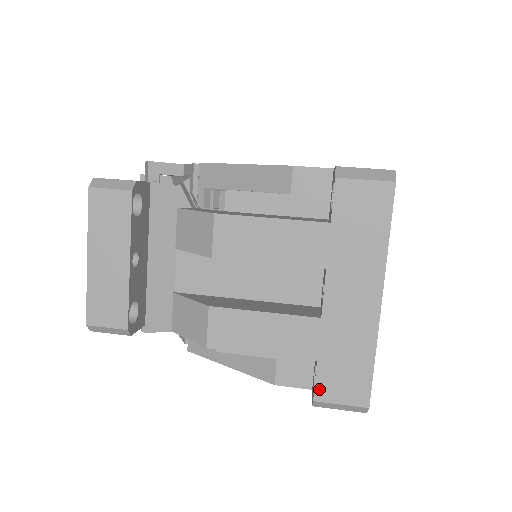
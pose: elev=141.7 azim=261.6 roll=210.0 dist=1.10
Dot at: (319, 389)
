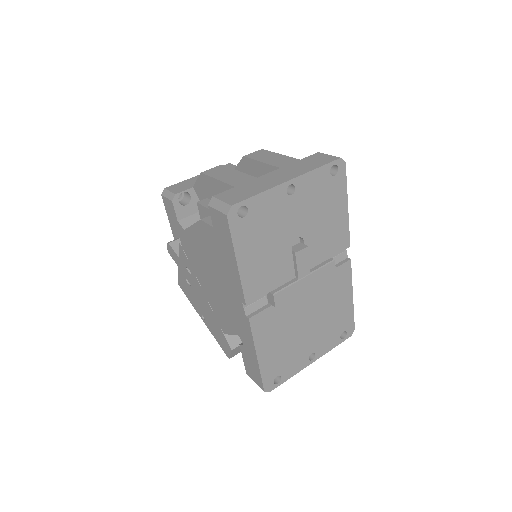
Dot at: (221, 194)
